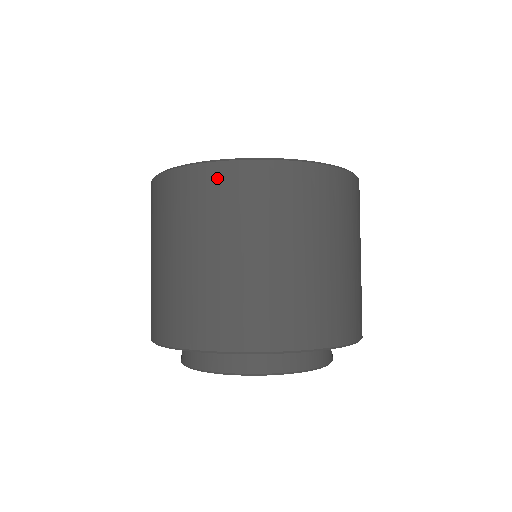
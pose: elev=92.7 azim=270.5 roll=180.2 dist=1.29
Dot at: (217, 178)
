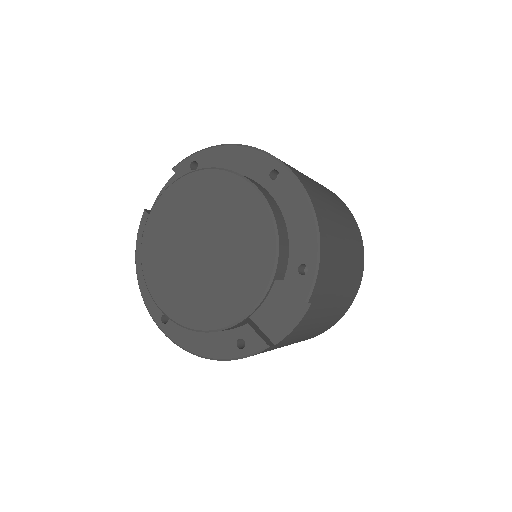
Dot at: occluded
